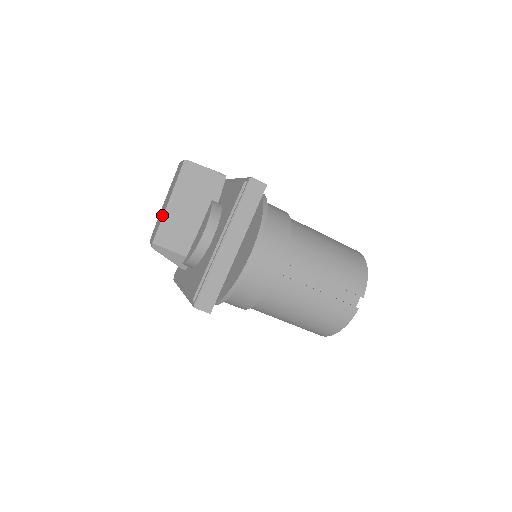
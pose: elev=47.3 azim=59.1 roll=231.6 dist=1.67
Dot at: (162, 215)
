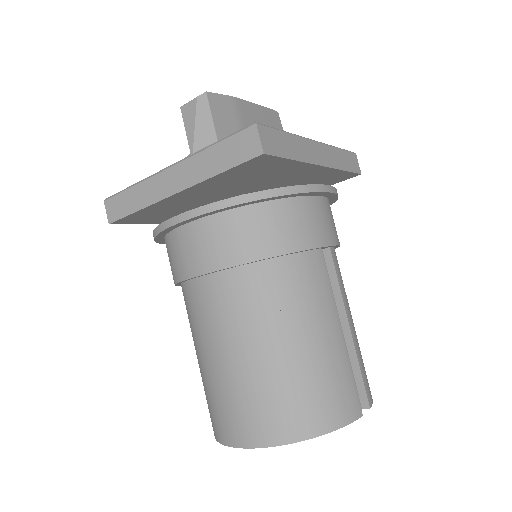
Dot at: occluded
